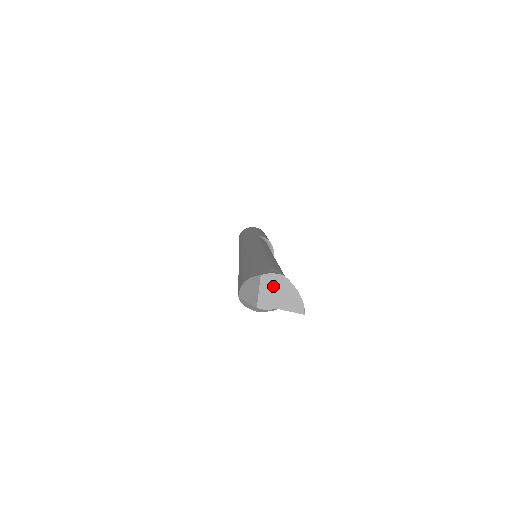
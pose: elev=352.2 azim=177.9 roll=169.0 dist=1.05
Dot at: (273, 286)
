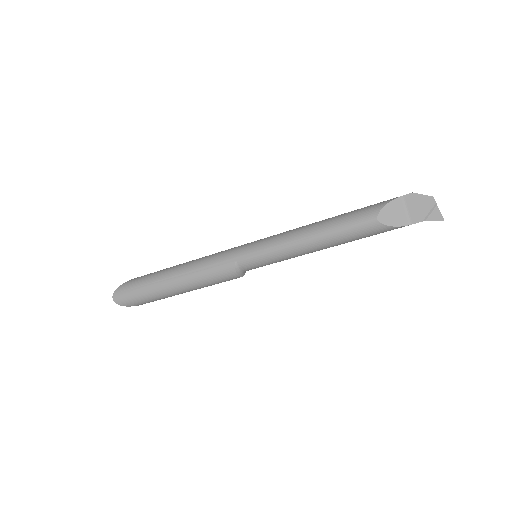
Dot at: occluded
